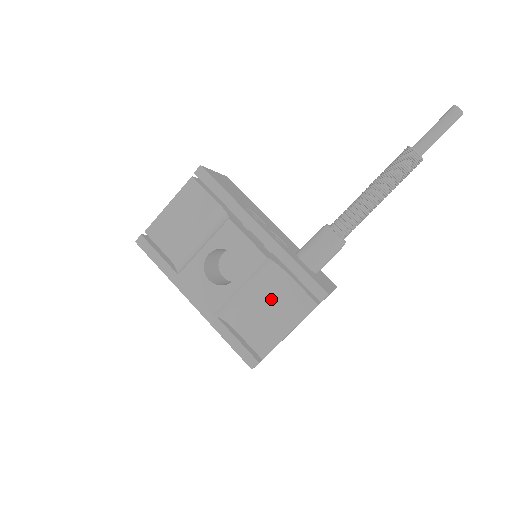
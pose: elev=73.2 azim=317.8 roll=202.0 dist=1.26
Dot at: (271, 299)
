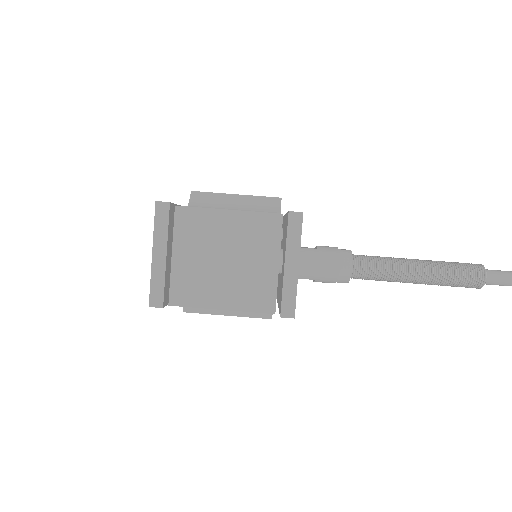
Dot at: occluded
